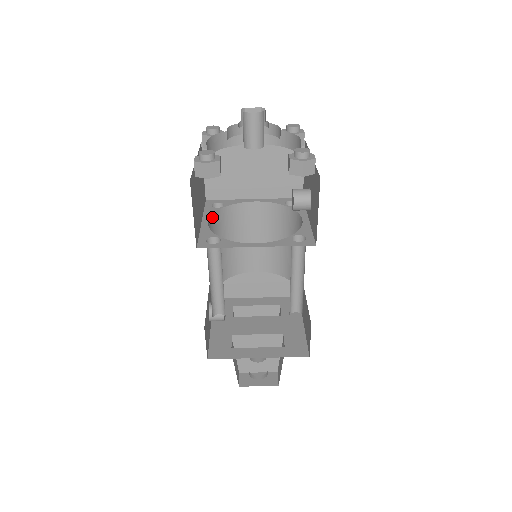
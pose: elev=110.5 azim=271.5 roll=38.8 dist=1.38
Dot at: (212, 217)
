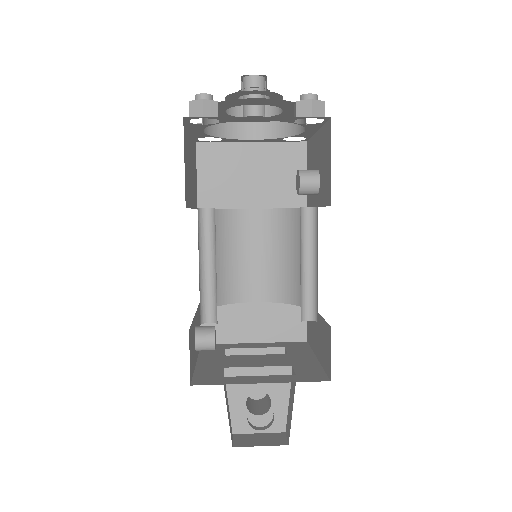
Dot at: occluded
